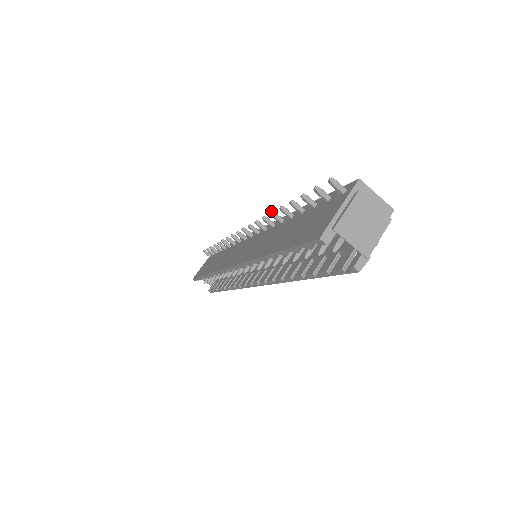
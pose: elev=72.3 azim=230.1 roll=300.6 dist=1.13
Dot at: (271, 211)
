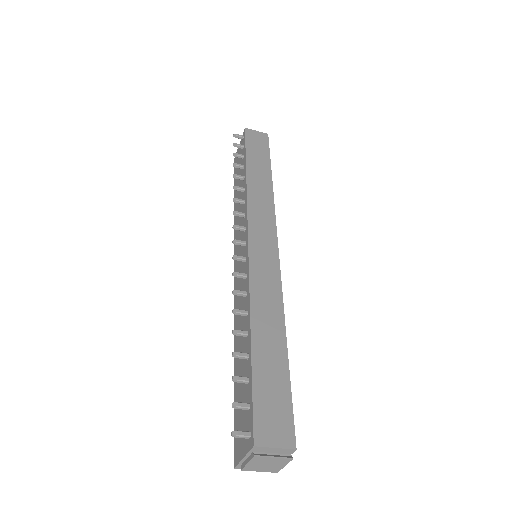
Dot at: (232, 310)
